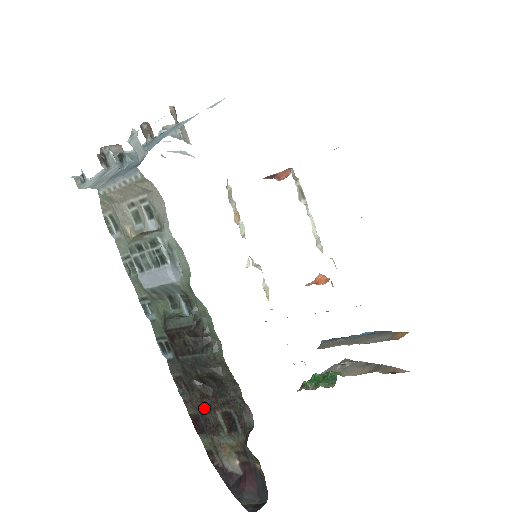
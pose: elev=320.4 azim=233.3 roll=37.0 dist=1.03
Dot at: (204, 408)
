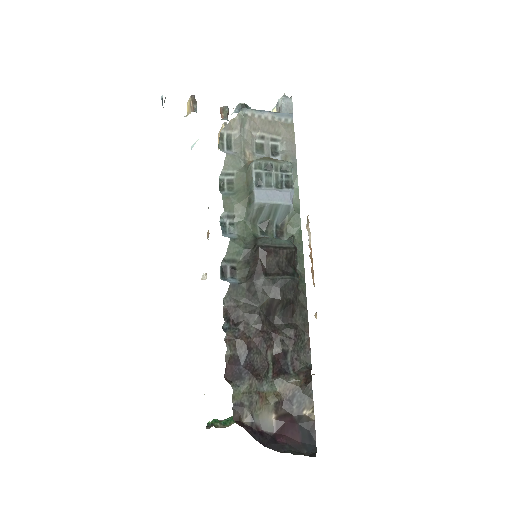
Dot at: (254, 346)
